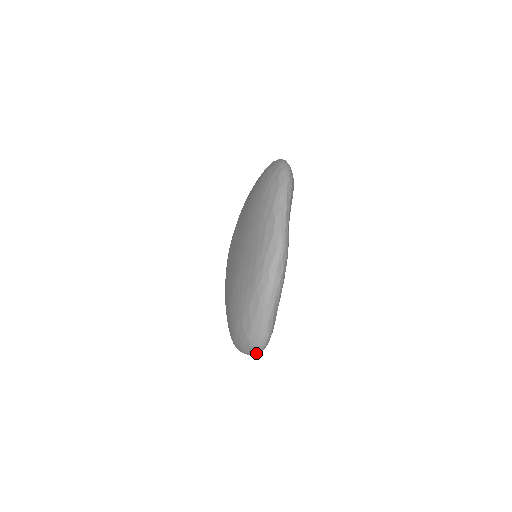
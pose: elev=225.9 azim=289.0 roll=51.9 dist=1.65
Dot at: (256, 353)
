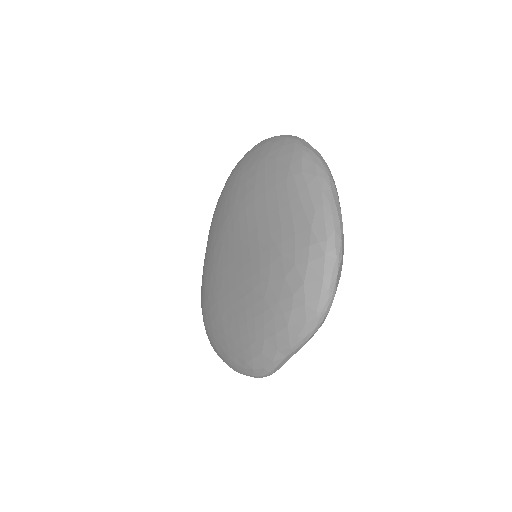
Dot at: occluded
